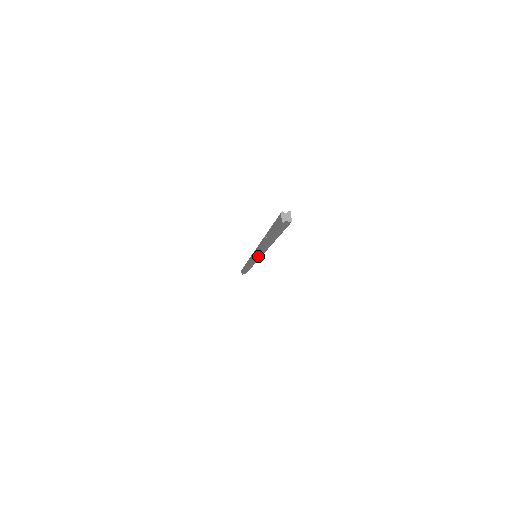
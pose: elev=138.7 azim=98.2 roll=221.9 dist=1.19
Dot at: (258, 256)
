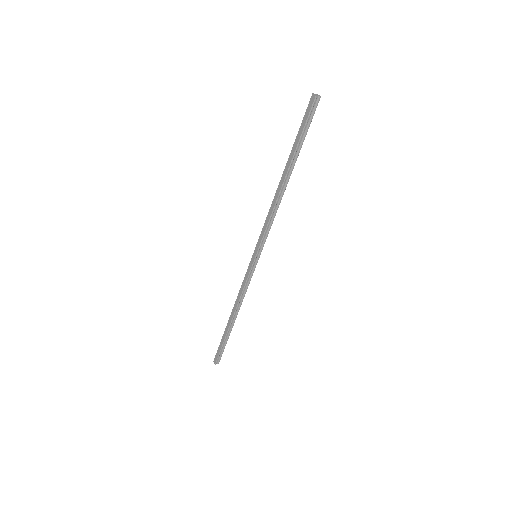
Dot at: (261, 246)
